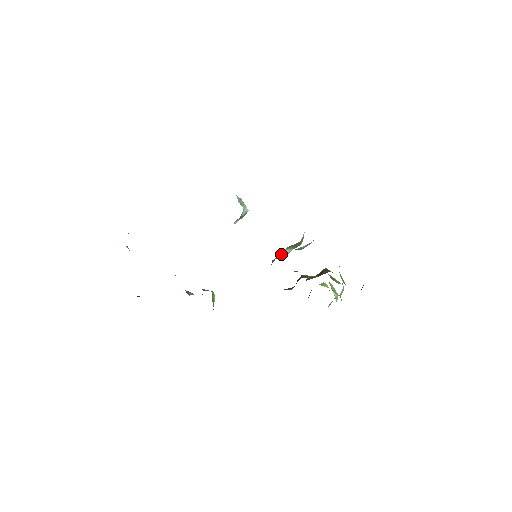
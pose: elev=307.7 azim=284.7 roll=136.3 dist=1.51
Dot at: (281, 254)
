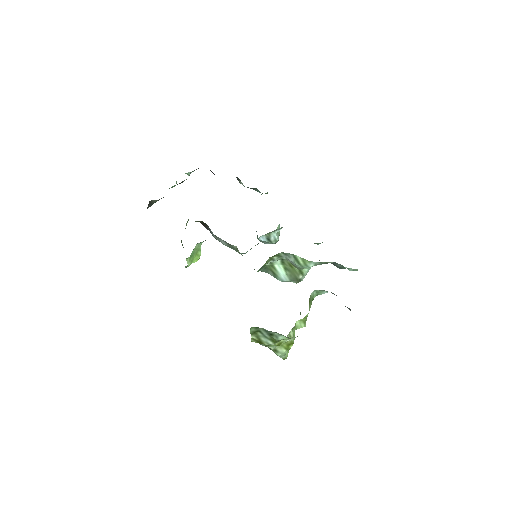
Dot at: (276, 267)
